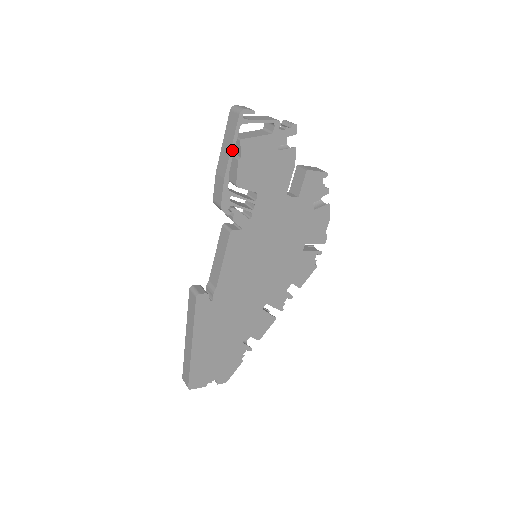
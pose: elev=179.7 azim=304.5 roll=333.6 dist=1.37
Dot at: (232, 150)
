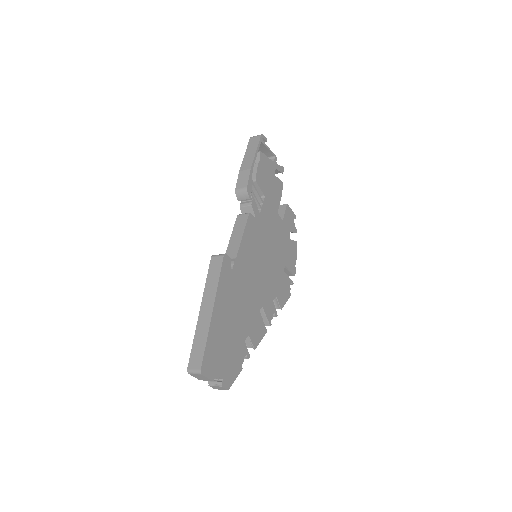
Dot at: (256, 154)
